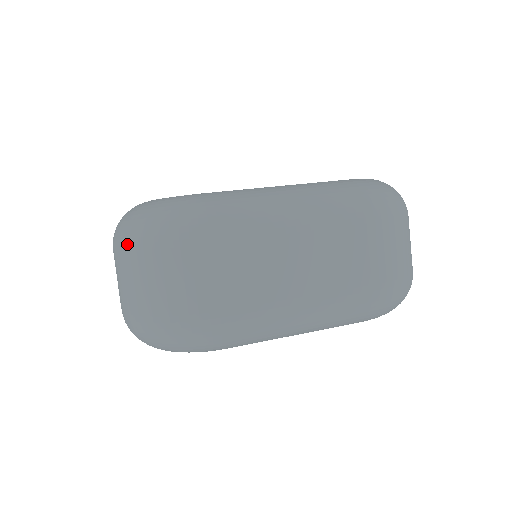
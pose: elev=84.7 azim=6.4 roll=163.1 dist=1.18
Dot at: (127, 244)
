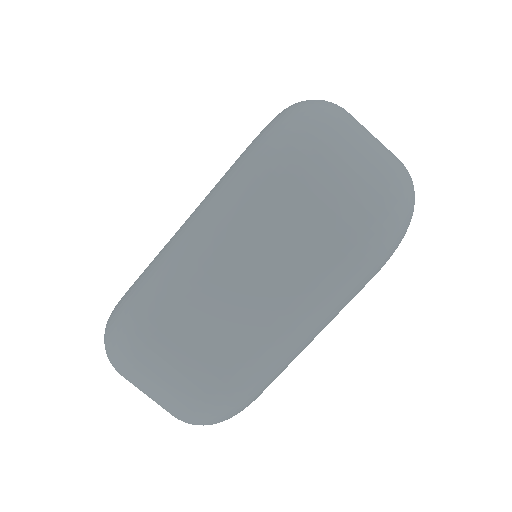
Dot at: occluded
